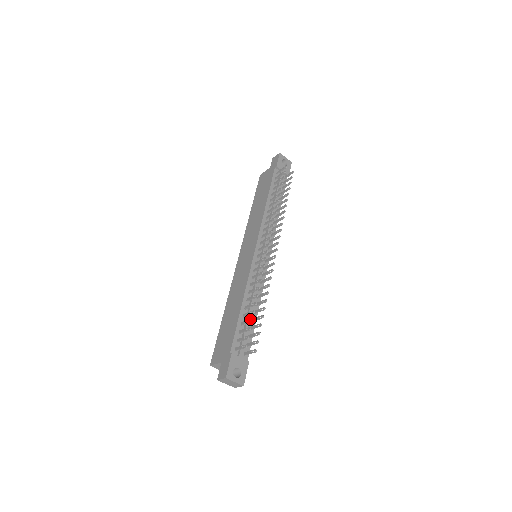
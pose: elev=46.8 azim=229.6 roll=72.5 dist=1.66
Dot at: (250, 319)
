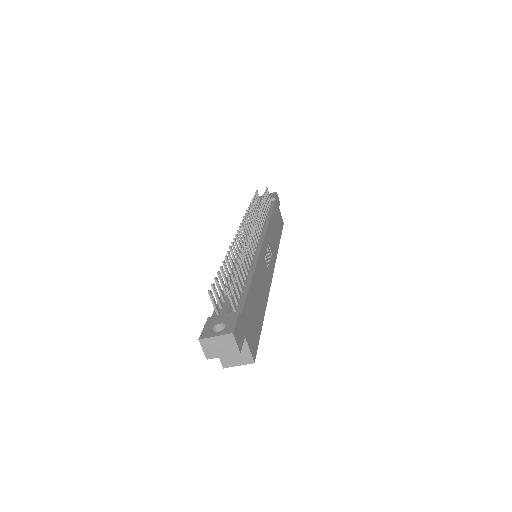
Dot at: (219, 275)
